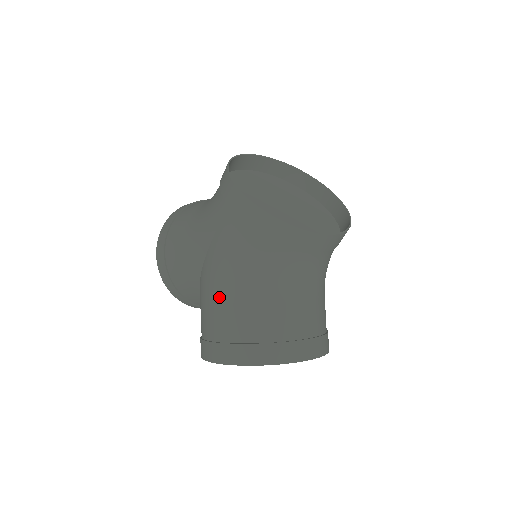
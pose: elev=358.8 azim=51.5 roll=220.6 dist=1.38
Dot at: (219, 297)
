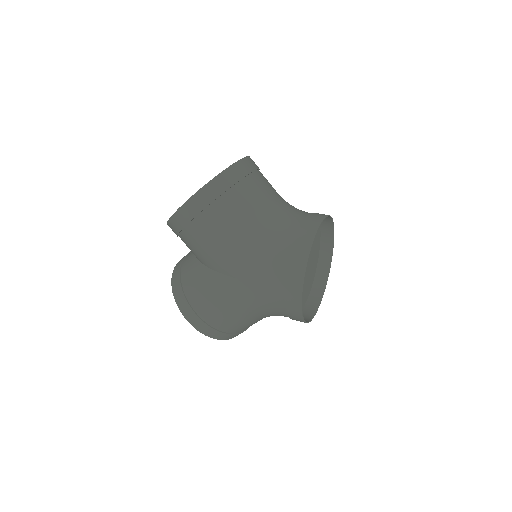
Dot at: (225, 307)
